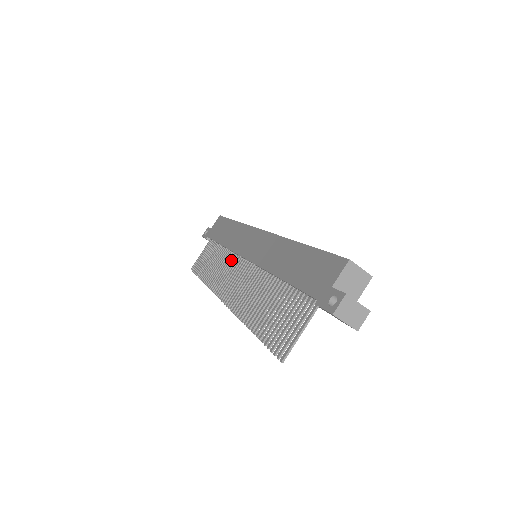
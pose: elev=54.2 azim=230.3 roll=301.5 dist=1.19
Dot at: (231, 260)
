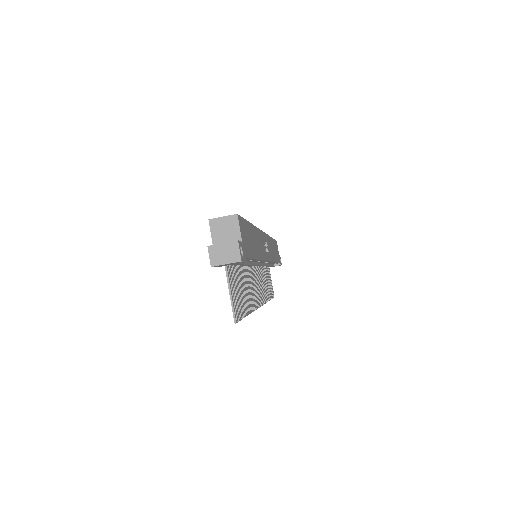
Dot at: (259, 271)
